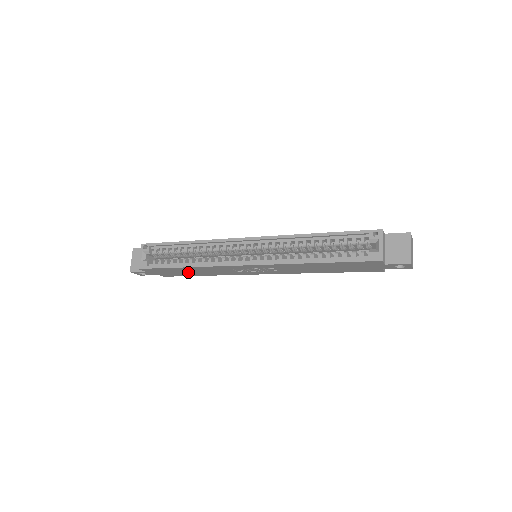
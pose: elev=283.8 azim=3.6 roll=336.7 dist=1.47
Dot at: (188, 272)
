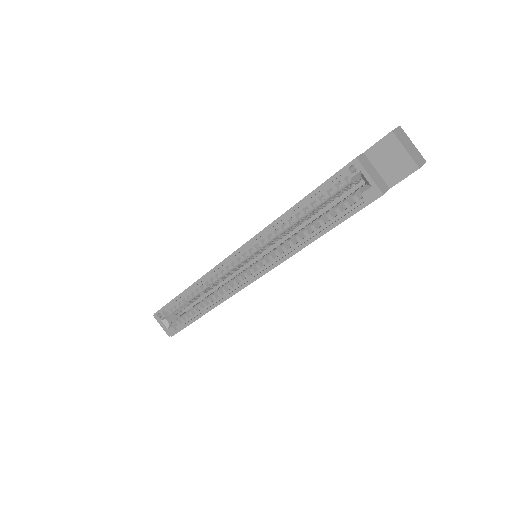
Dot at: occluded
